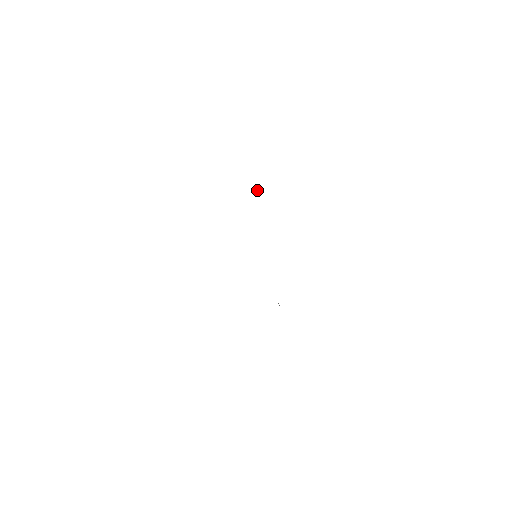
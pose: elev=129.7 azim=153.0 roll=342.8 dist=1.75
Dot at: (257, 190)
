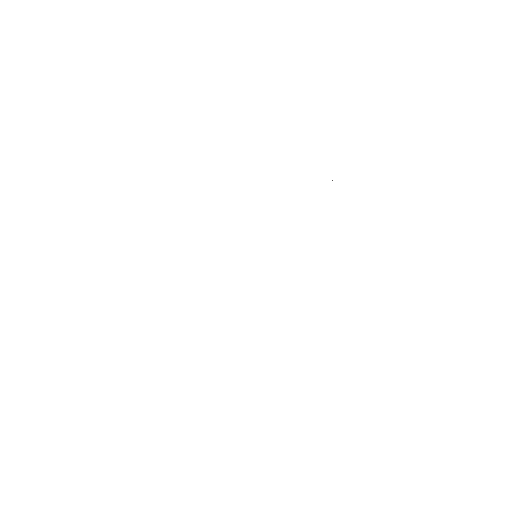
Dot at: occluded
